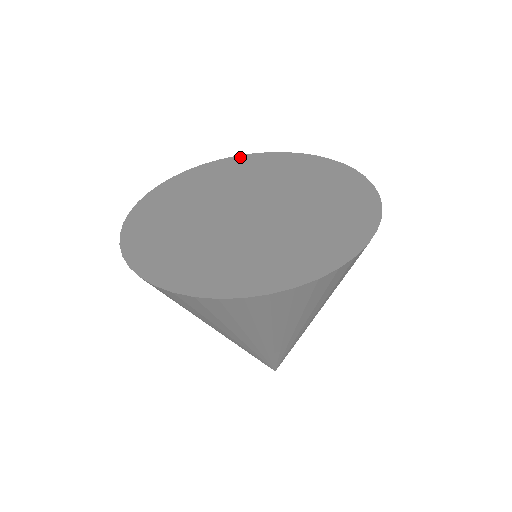
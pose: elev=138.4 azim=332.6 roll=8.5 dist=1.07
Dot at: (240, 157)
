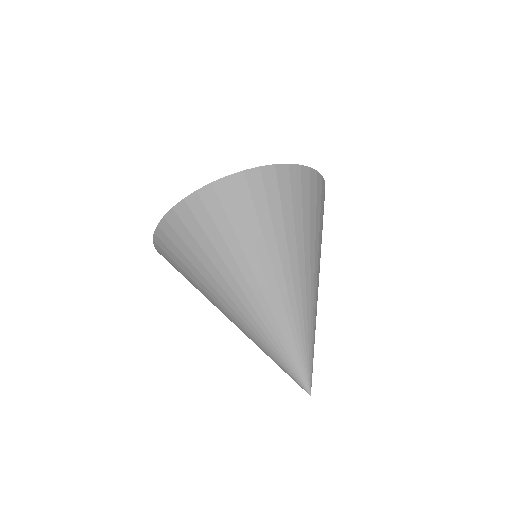
Dot at: occluded
